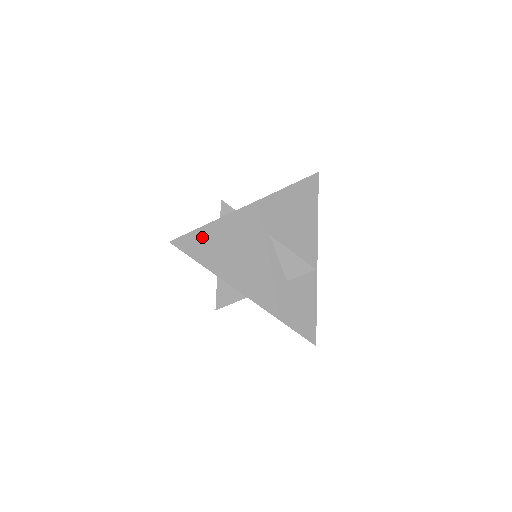
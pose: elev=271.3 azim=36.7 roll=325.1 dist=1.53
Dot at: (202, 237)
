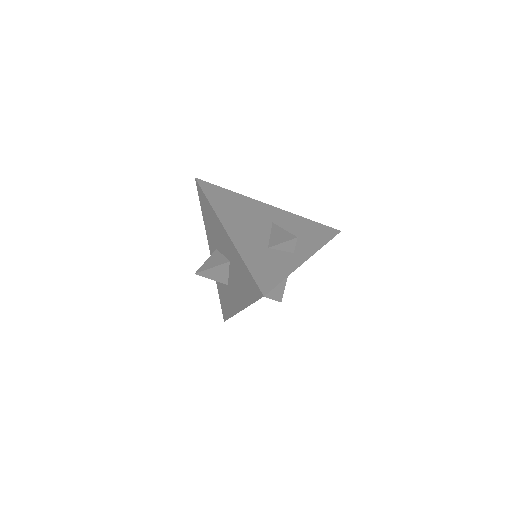
Dot at: (219, 191)
